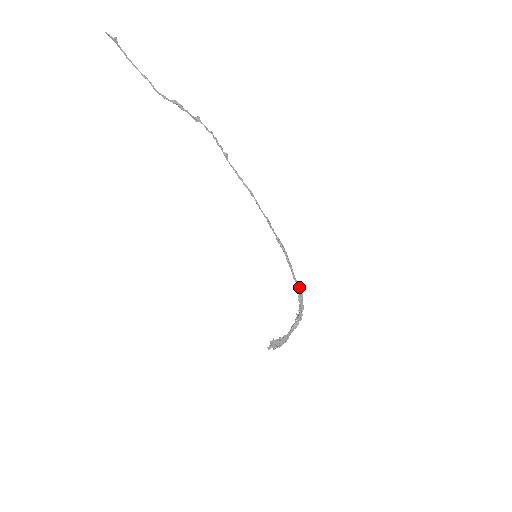
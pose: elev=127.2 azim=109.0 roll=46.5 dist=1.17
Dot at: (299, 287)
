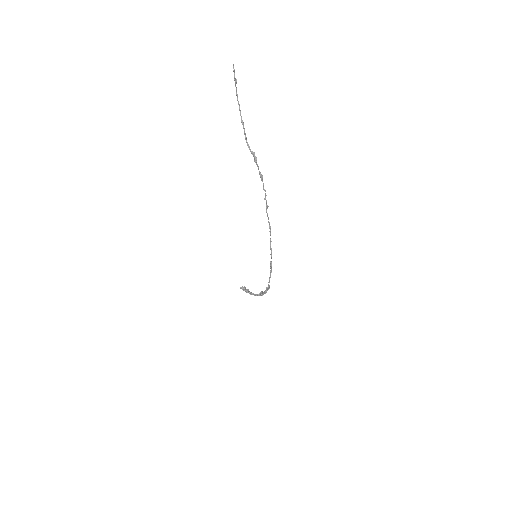
Dot at: (269, 286)
